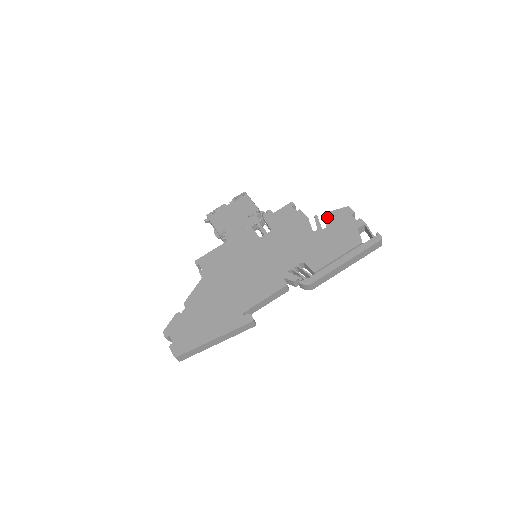
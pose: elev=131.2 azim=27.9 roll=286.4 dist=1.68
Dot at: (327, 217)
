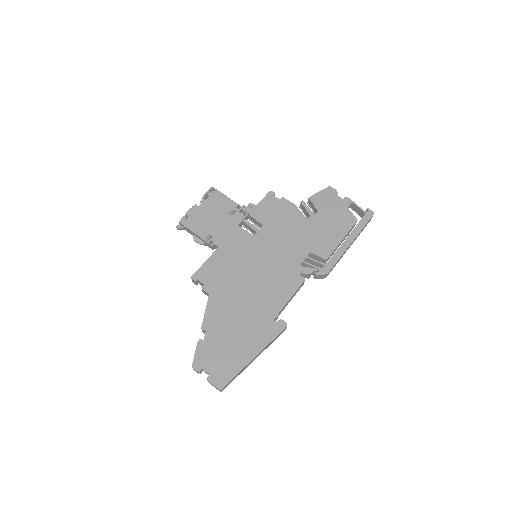
Dot at: (314, 201)
